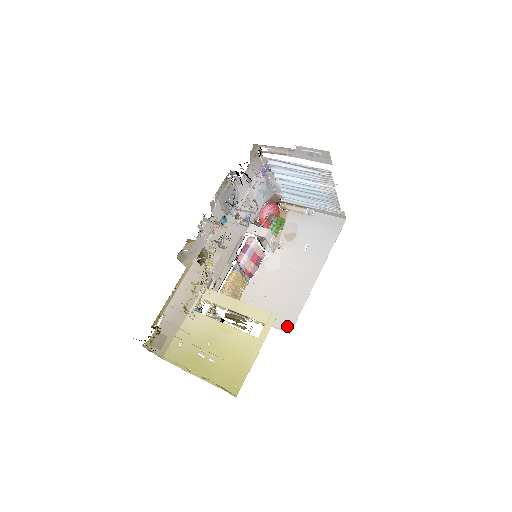
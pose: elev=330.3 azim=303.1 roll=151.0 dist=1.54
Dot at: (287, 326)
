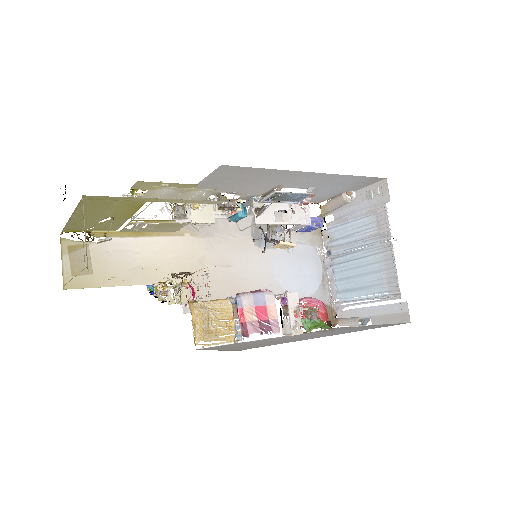
Dot at: (244, 348)
